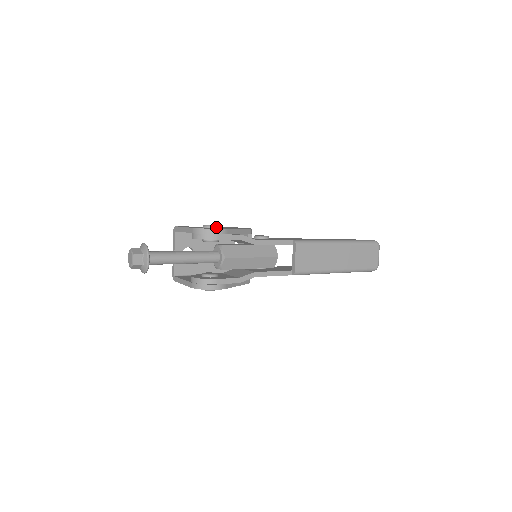
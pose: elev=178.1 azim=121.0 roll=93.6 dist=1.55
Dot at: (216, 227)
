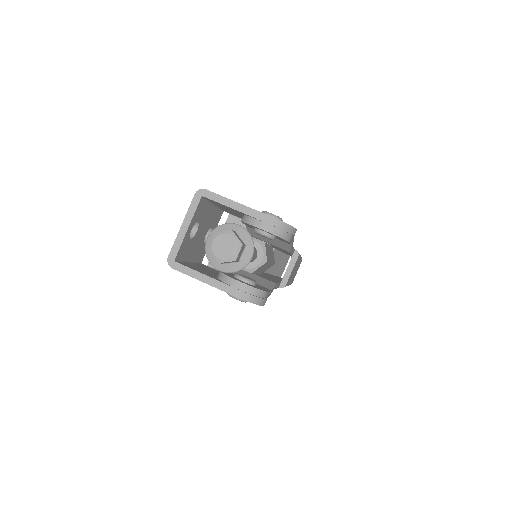
Dot at: occluded
